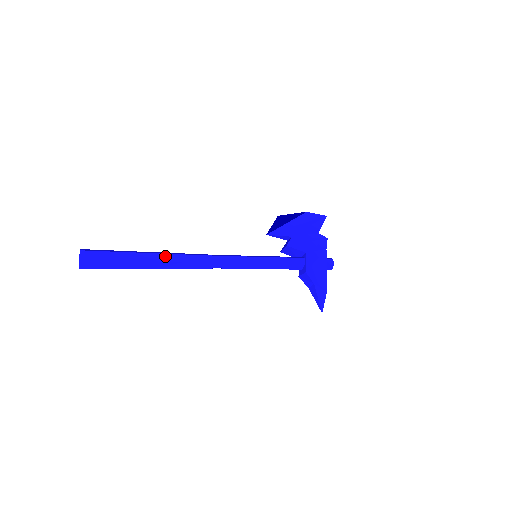
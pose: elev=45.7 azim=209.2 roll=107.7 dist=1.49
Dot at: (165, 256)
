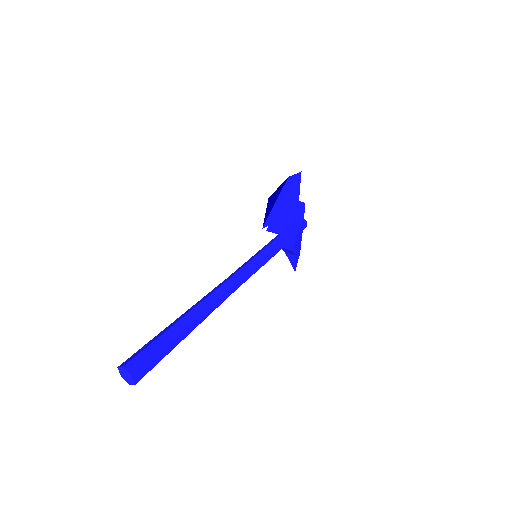
Dot at: (199, 319)
